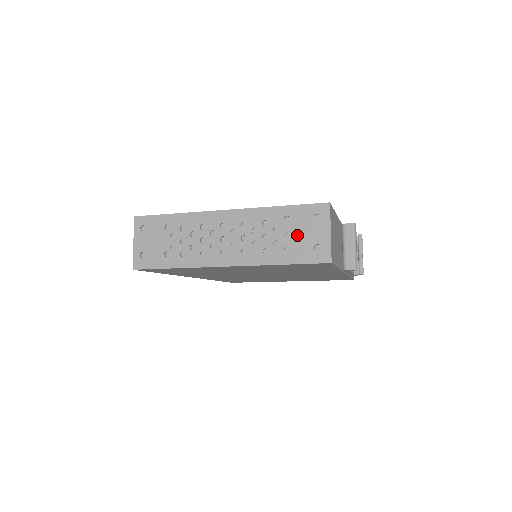
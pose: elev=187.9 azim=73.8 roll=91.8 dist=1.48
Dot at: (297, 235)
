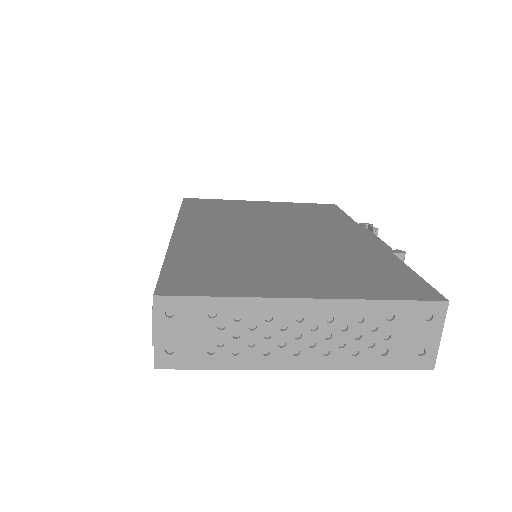
Dot at: (400, 337)
